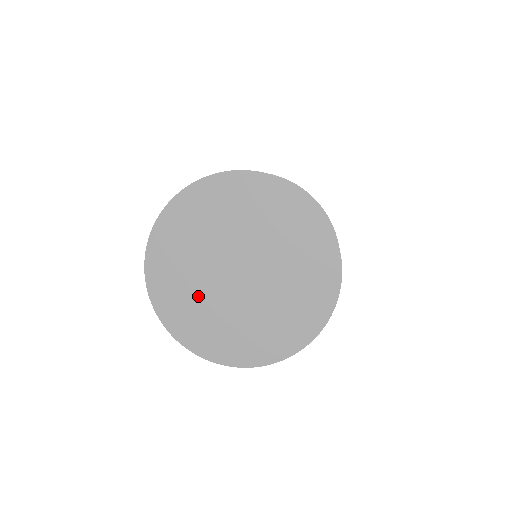
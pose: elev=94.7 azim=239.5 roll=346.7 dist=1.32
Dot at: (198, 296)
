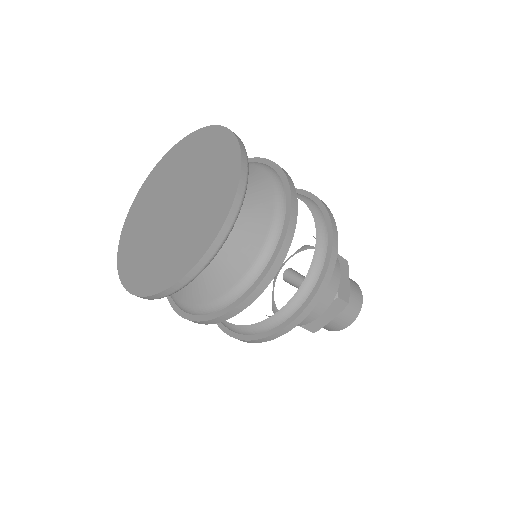
Dot at: (145, 221)
